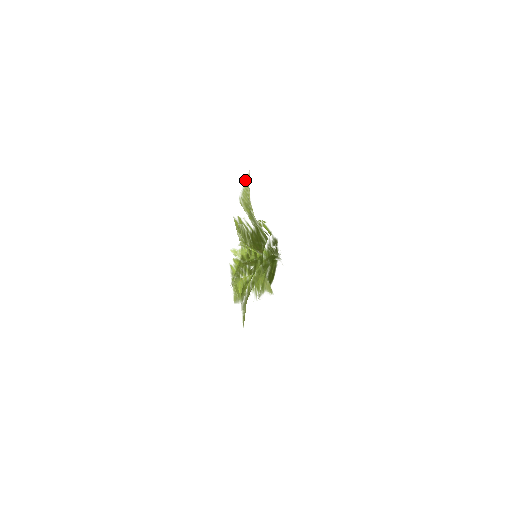
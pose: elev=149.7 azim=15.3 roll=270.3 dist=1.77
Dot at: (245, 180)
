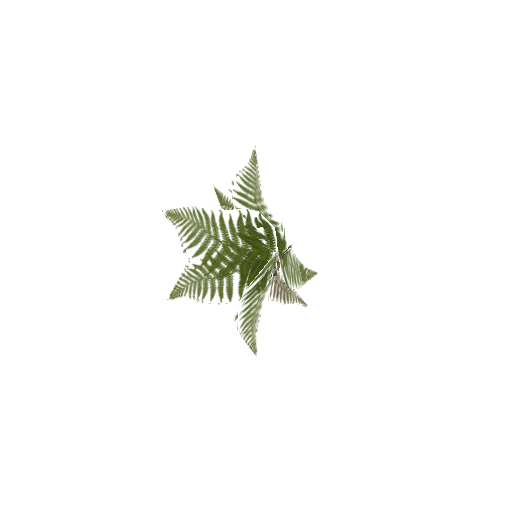
Dot at: (256, 162)
